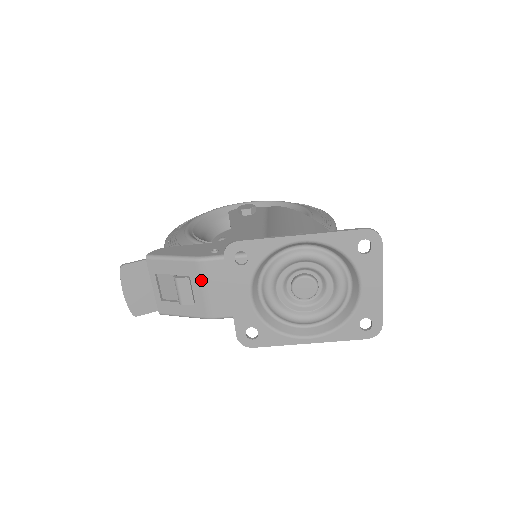
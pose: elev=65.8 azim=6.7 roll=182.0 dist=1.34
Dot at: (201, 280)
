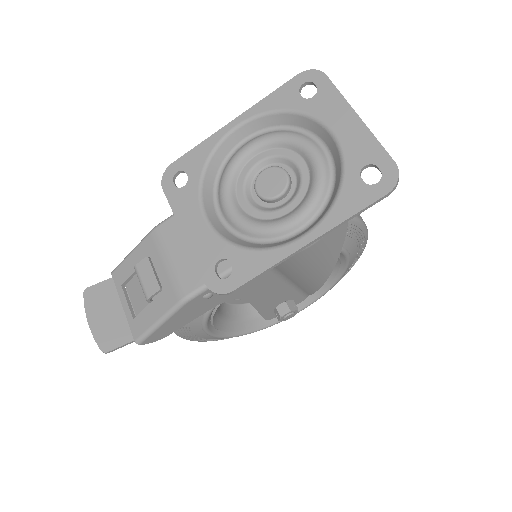
Dot at: (161, 252)
